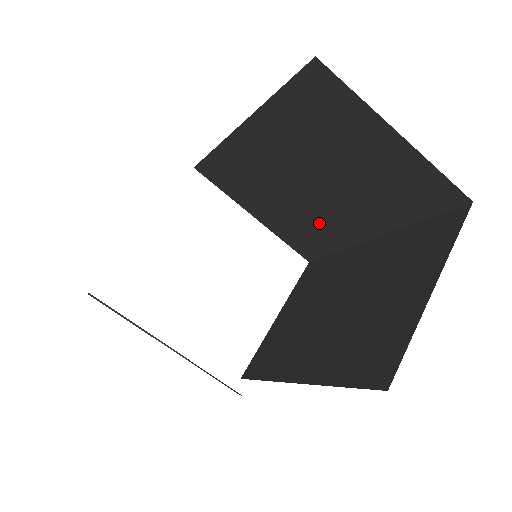
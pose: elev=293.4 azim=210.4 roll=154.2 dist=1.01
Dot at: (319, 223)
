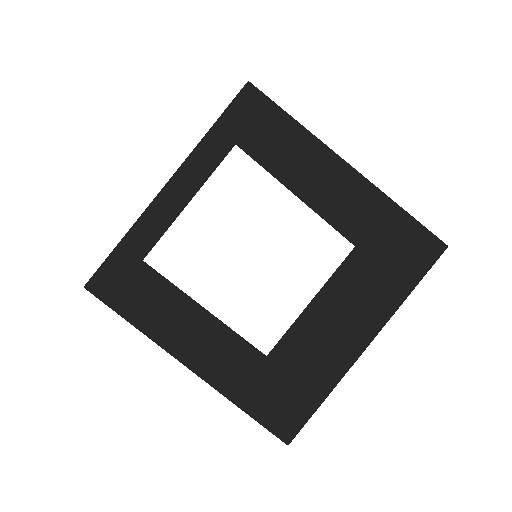
Dot at: (342, 218)
